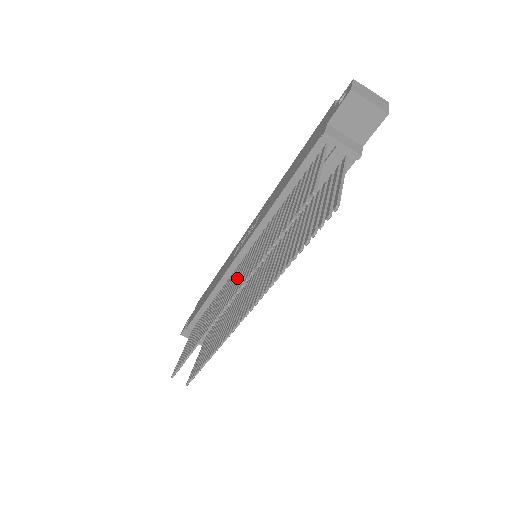
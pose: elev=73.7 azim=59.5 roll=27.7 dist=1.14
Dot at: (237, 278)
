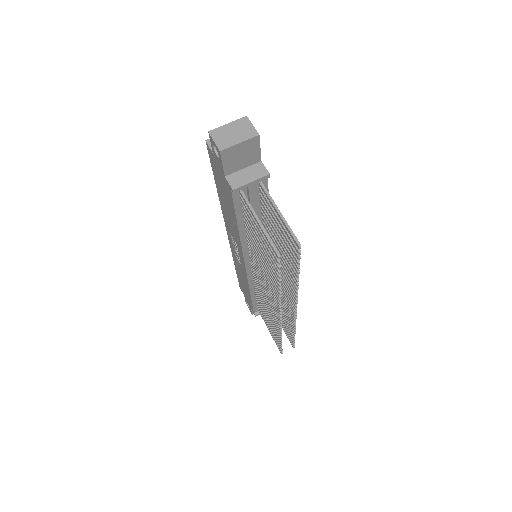
Dot at: (266, 291)
